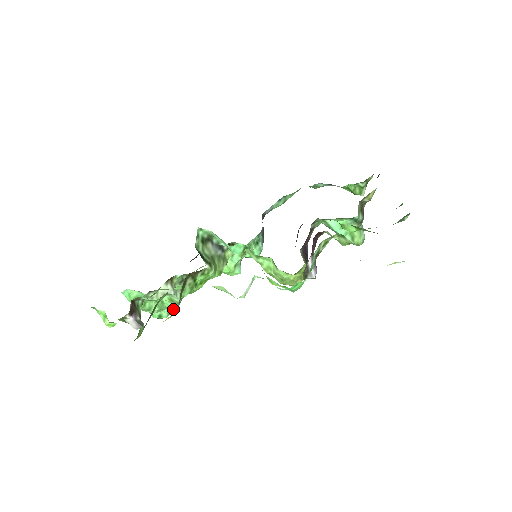
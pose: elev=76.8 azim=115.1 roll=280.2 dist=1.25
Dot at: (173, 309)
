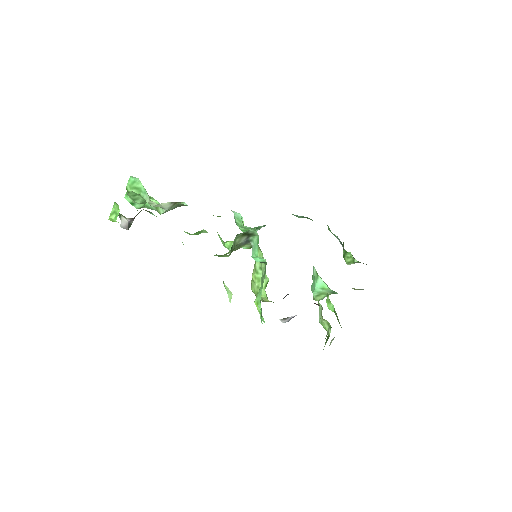
Dot at: (148, 208)
